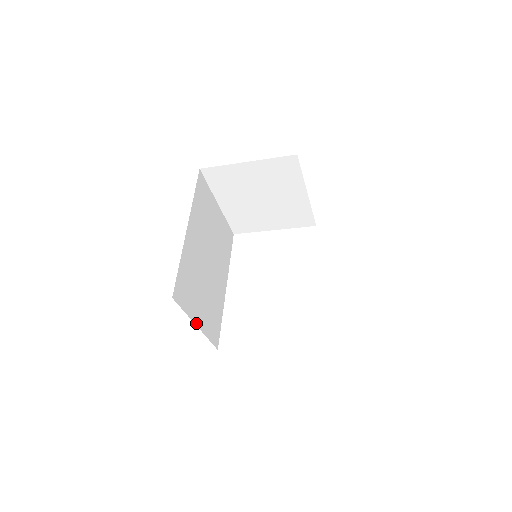
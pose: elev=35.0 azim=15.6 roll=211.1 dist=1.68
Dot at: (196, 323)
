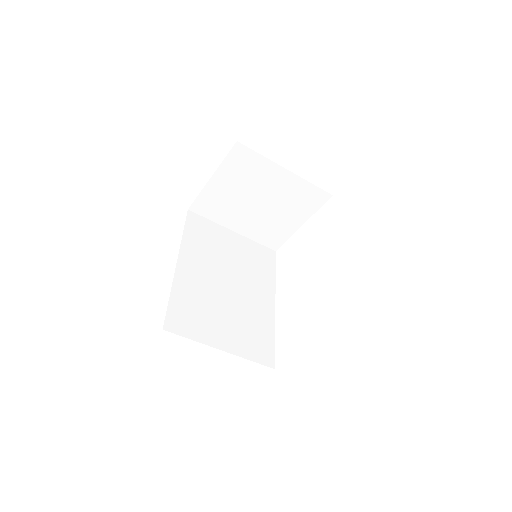
Dot at: (218, 347)
